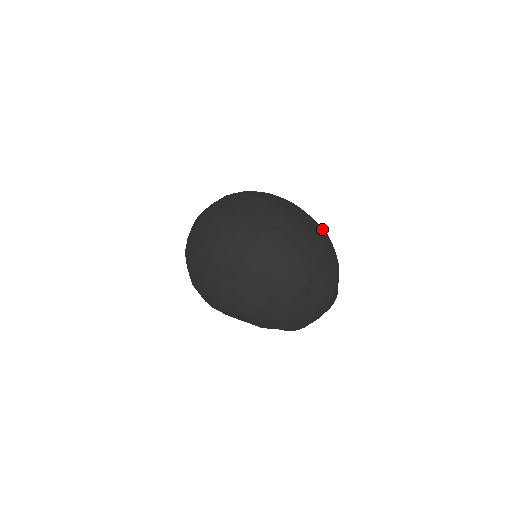
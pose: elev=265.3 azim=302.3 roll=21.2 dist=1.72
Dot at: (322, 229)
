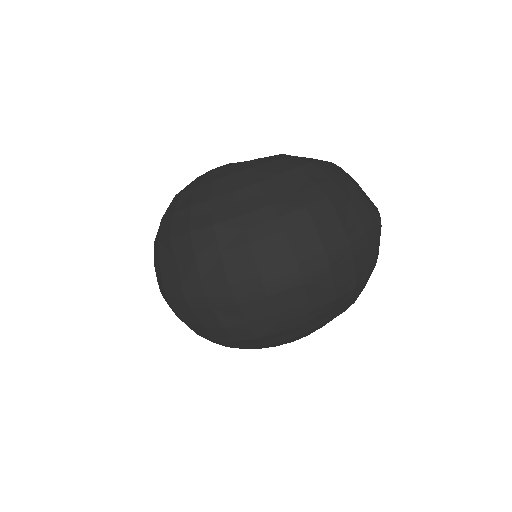
Dot at: (299, 170)
